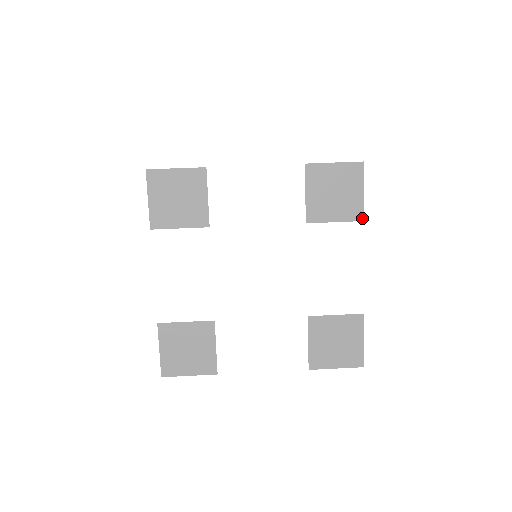
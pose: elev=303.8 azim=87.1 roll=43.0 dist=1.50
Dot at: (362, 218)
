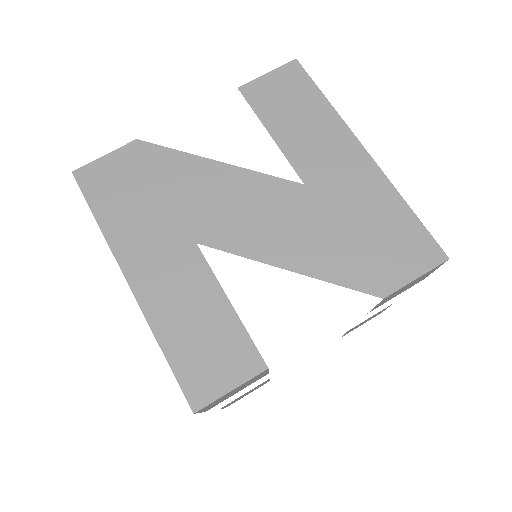
Dot at: occluded
